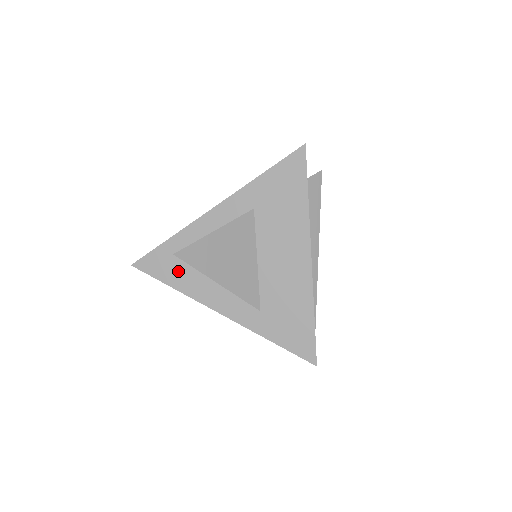
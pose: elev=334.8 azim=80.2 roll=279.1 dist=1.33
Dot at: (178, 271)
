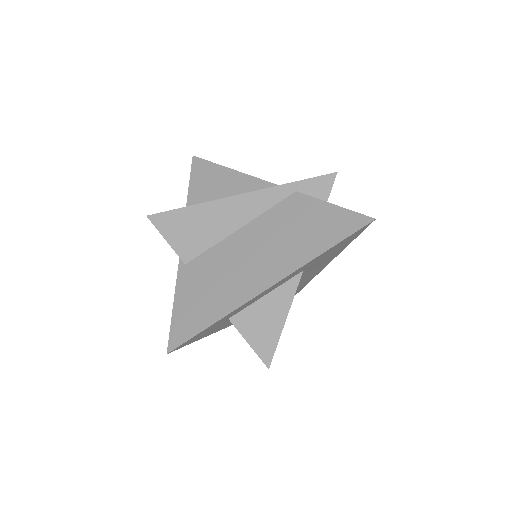
Dot at: (215, 329)
